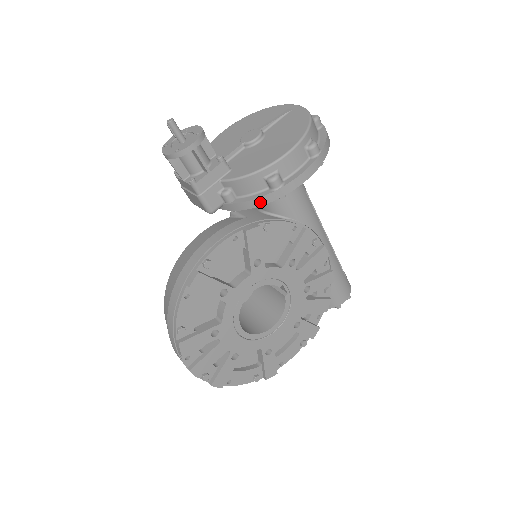
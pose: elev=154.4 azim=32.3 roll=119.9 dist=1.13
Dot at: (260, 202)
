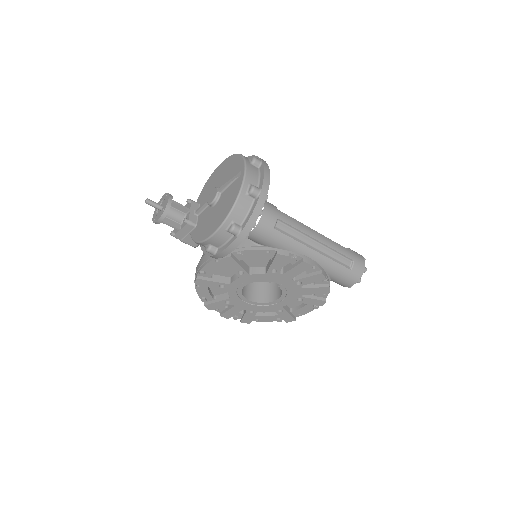
Dot at: (210, 256)
